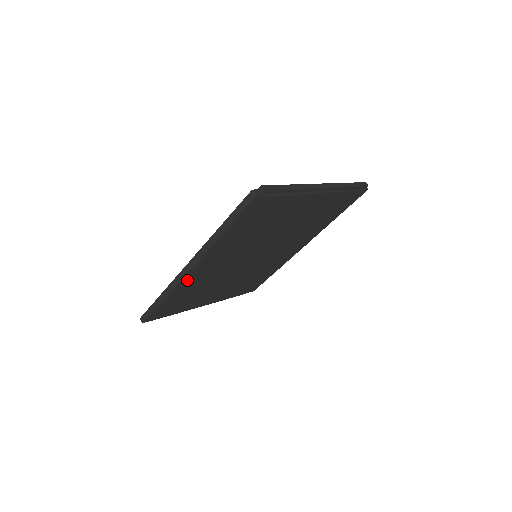
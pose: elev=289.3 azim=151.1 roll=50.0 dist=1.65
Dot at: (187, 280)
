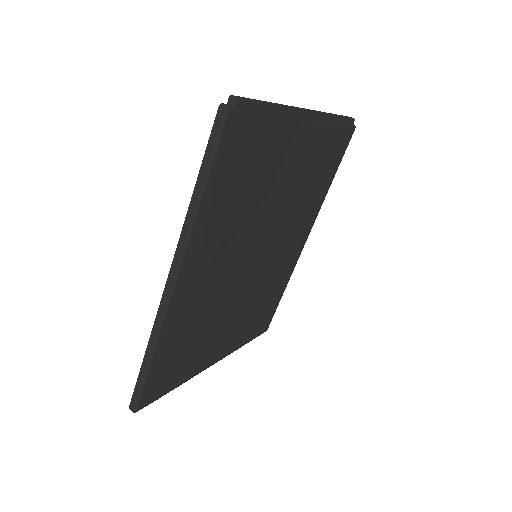
Dot at: (176, 310)
